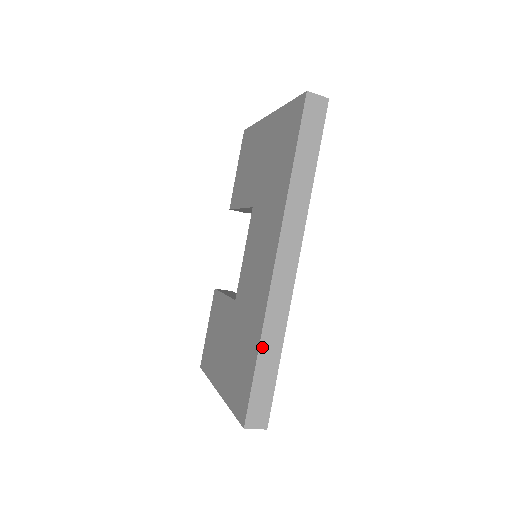
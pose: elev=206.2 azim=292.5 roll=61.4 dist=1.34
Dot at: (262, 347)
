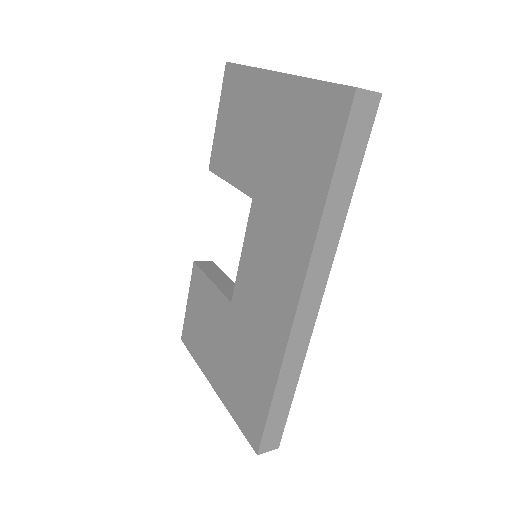
Dot at: (278, 386)
